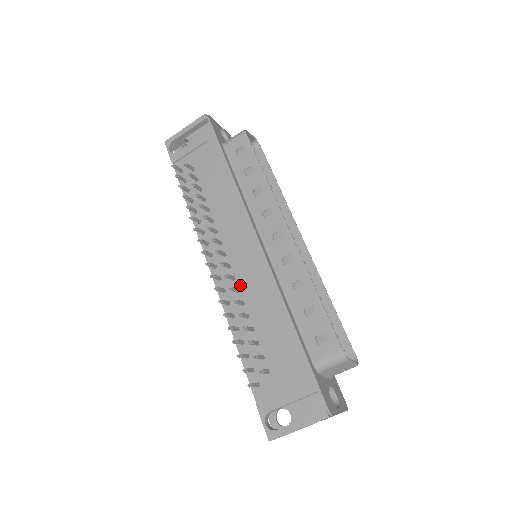
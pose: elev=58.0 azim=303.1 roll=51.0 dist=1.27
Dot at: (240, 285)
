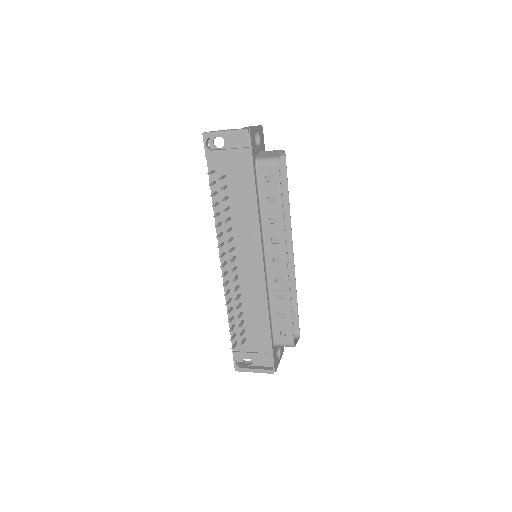
Dot at: (241, 283)
